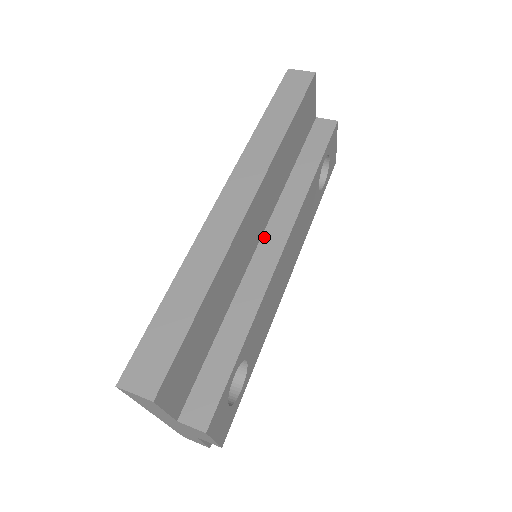
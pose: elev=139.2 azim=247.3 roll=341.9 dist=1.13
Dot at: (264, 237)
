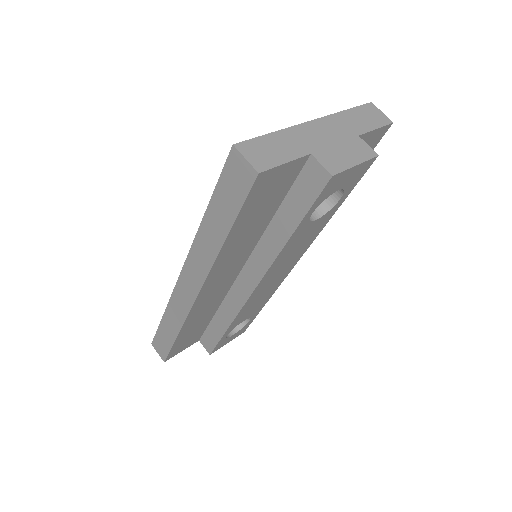
Dot at: (242, 273)
